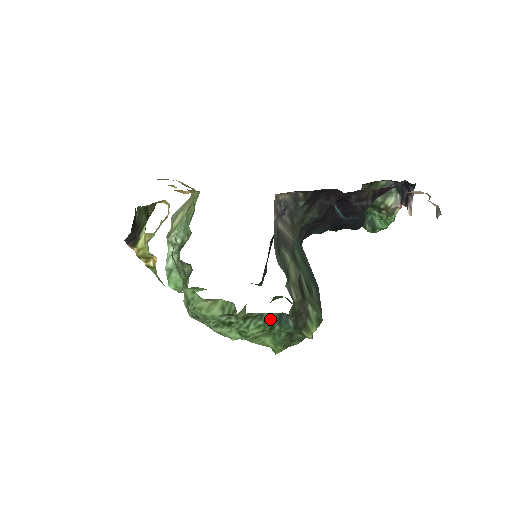
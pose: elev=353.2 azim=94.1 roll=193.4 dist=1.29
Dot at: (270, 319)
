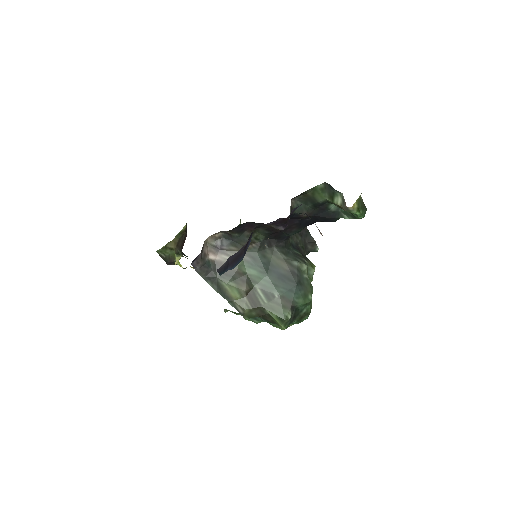
Dot at: occluded
